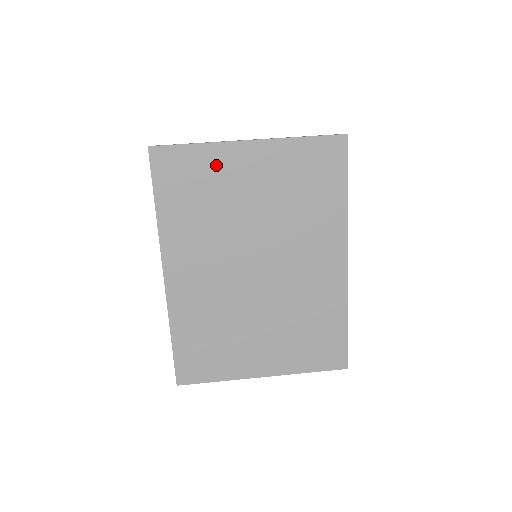
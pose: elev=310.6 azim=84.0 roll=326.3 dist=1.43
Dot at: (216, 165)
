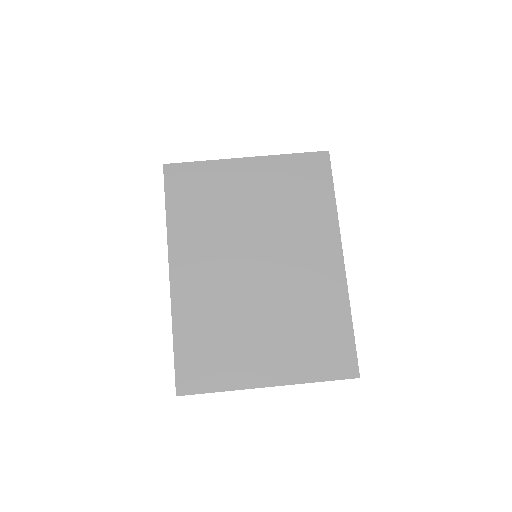
Dot at: (219, 177)
